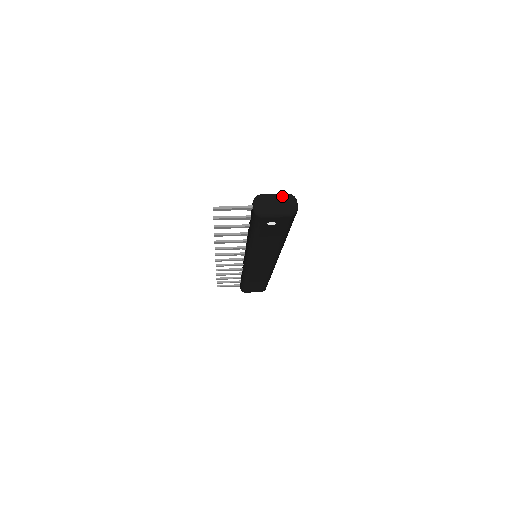
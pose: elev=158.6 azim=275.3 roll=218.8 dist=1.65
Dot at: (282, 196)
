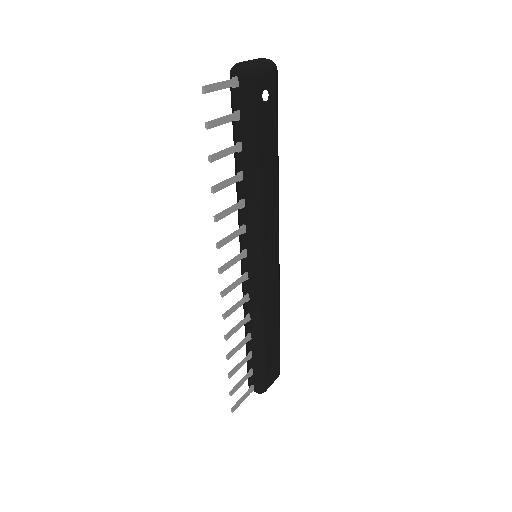
Dot at: occluded
